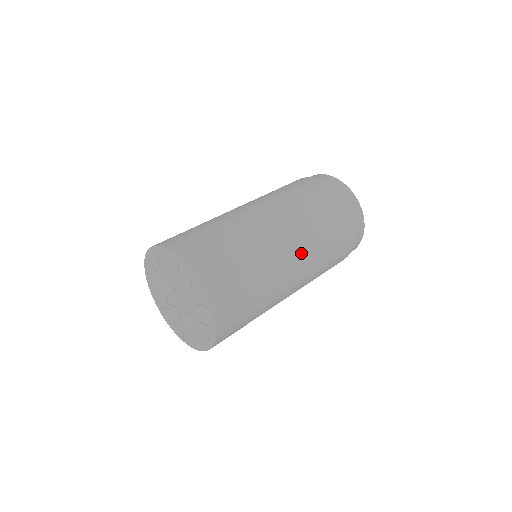
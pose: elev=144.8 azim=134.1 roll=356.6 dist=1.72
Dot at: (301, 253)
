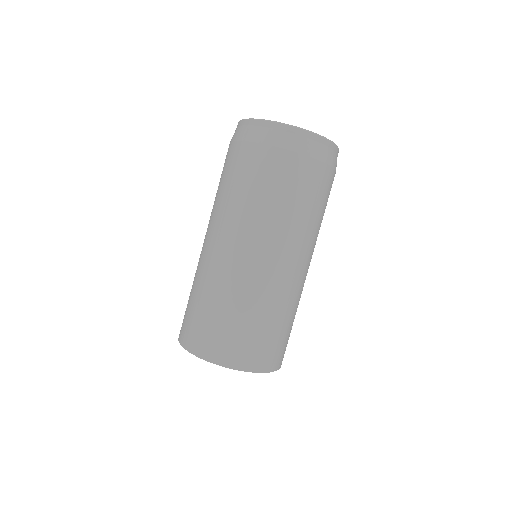
Dot at: (311, 258)
